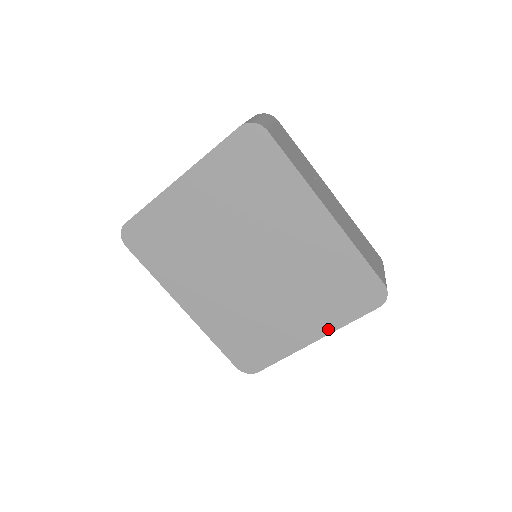
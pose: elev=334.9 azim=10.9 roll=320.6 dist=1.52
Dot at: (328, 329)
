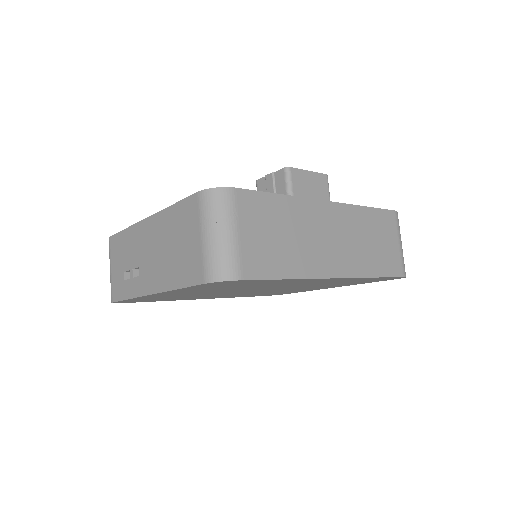
Dot at: (347, 285)
